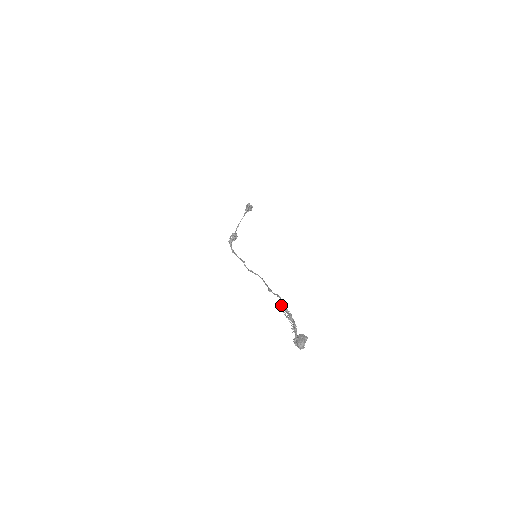
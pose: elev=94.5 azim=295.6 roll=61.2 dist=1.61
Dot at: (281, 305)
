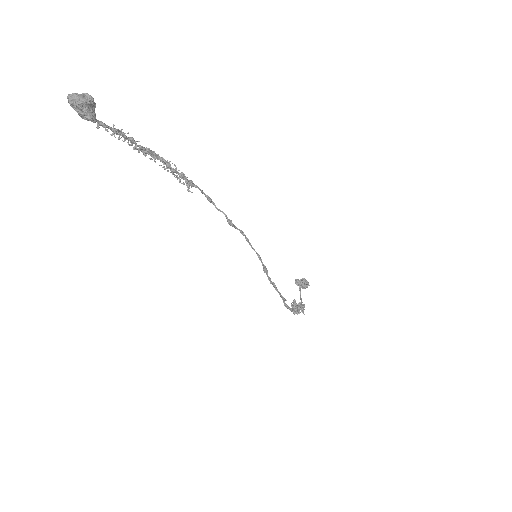
Dot at: (187, 185)
